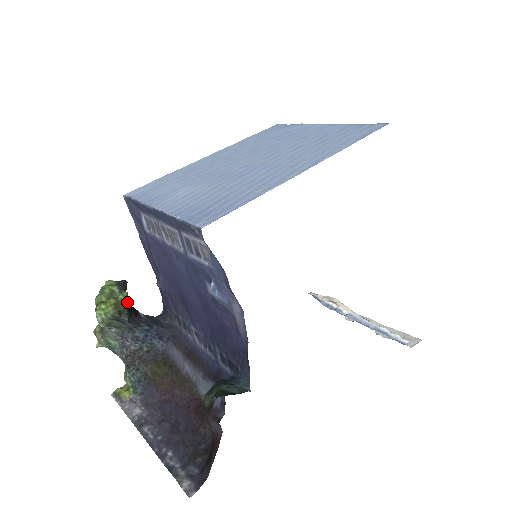
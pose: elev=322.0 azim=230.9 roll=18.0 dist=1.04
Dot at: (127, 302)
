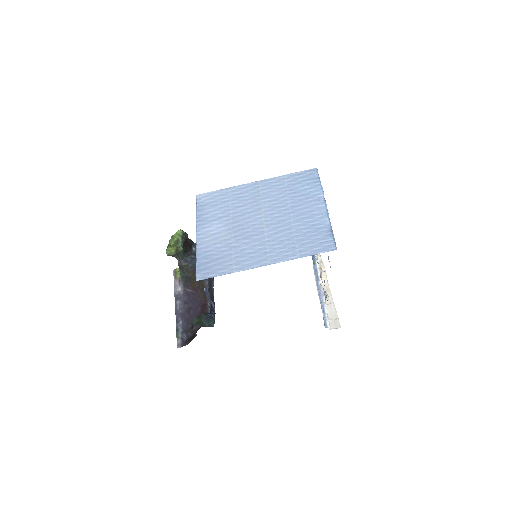
Dot at: occluded
